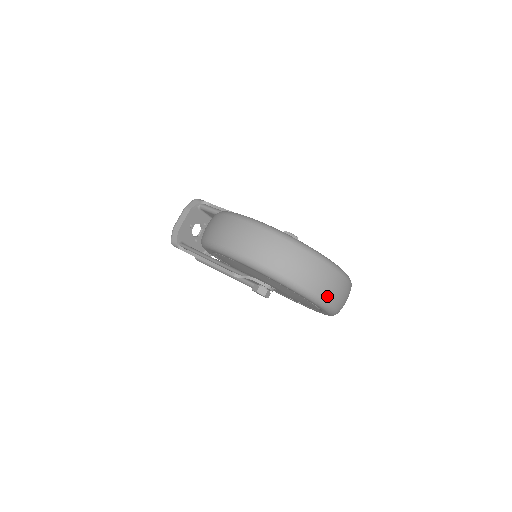
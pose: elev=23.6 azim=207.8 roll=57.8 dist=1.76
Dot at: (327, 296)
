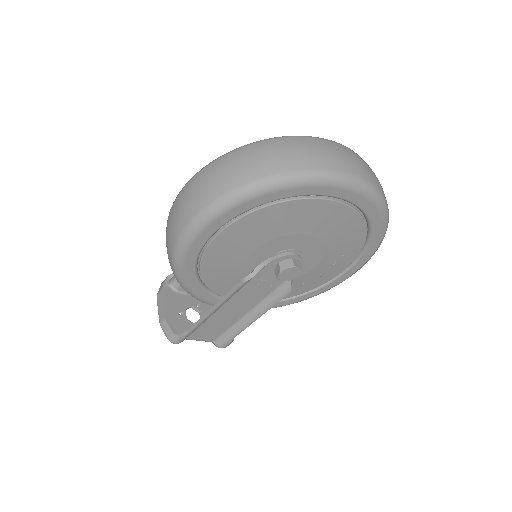
Dot at: (336, 165)
